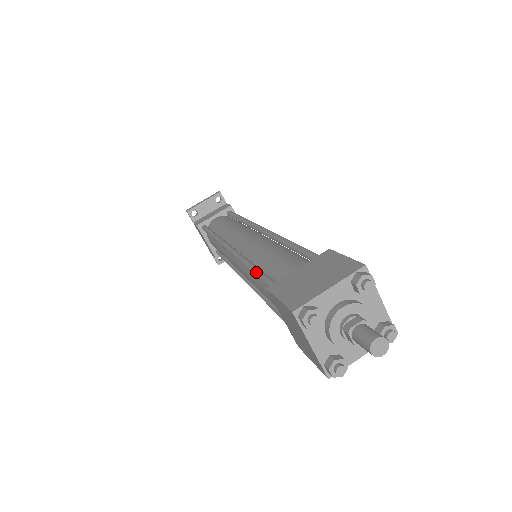
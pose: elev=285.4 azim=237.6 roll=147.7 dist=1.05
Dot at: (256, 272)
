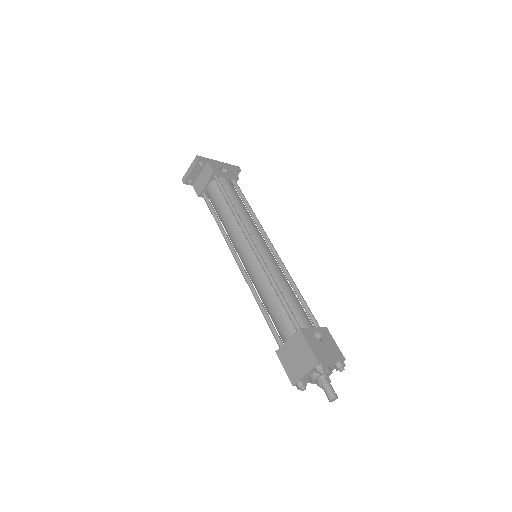
Dot at: (265, 319)
